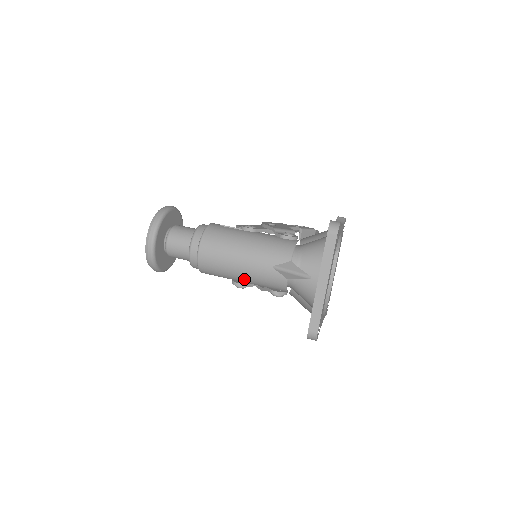
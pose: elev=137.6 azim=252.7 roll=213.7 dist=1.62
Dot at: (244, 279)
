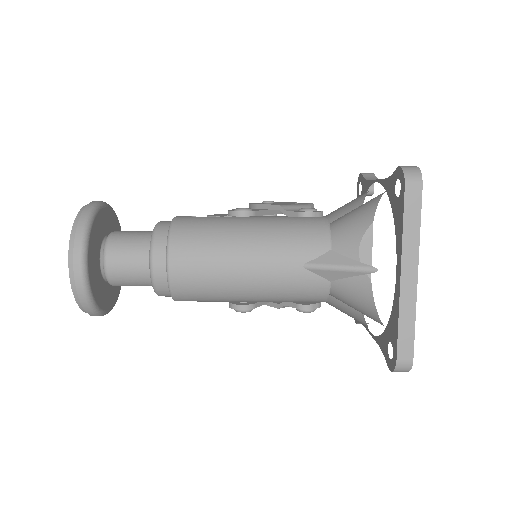
Dot at: (253, 296)
